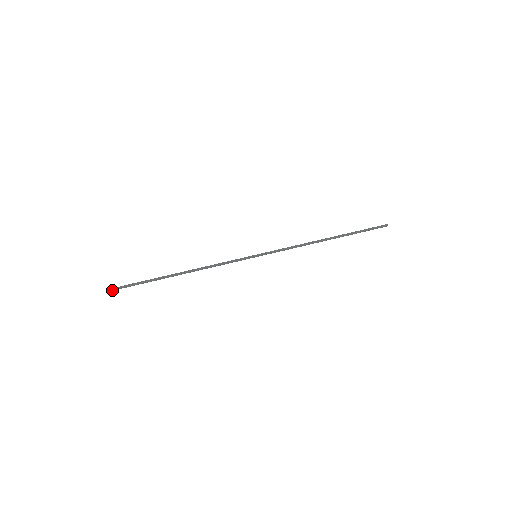
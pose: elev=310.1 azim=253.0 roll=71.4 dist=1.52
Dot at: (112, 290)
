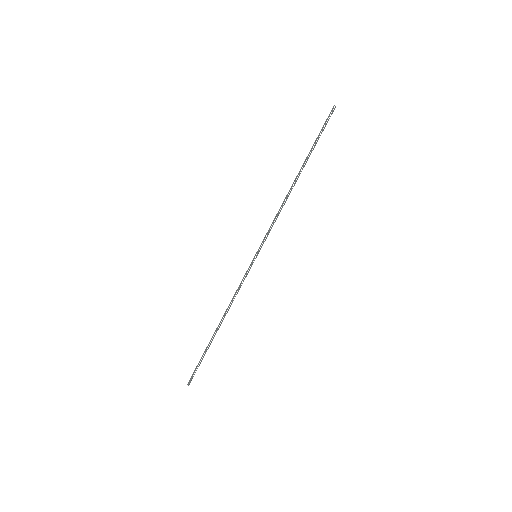
Dot at: (190, 381)
